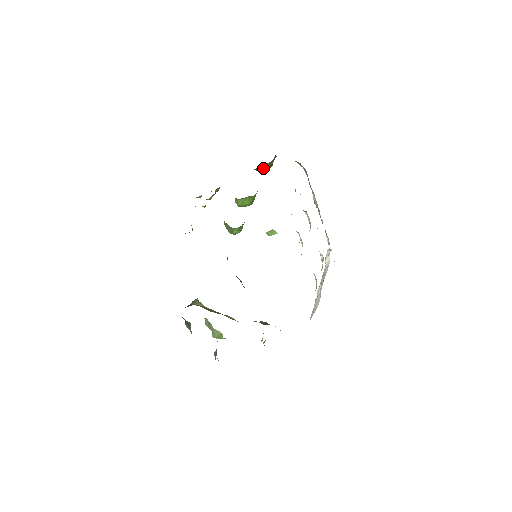
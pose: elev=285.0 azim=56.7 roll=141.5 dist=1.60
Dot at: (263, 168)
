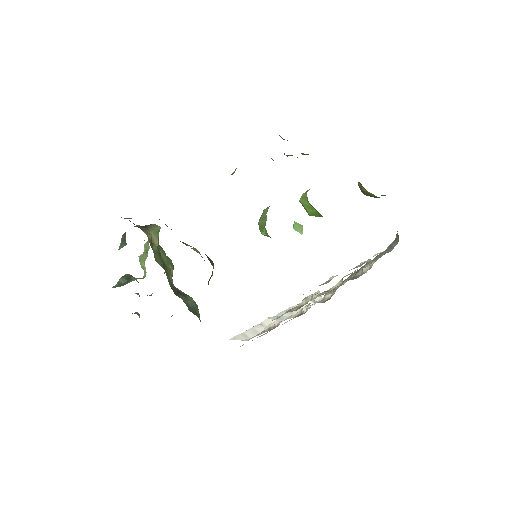
Dot at: (366, 191)
